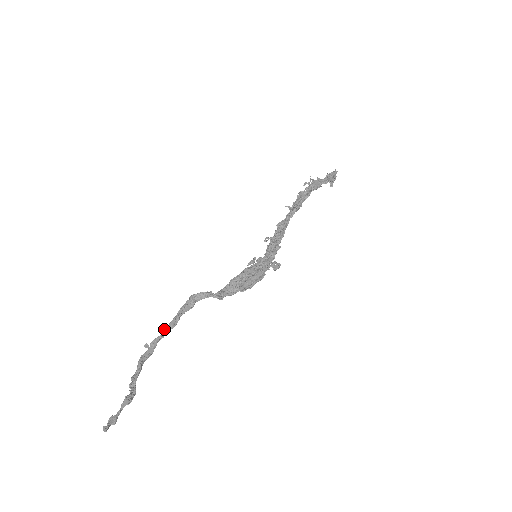
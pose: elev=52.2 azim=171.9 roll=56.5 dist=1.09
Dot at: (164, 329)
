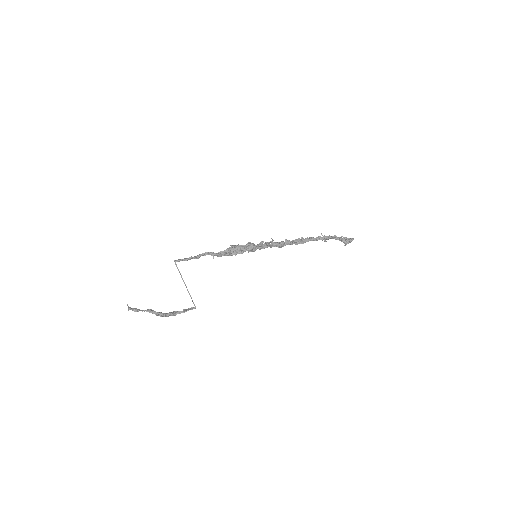
Dot at: occluded
